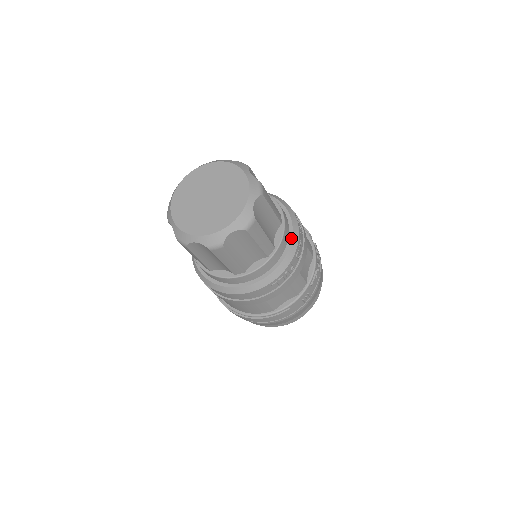
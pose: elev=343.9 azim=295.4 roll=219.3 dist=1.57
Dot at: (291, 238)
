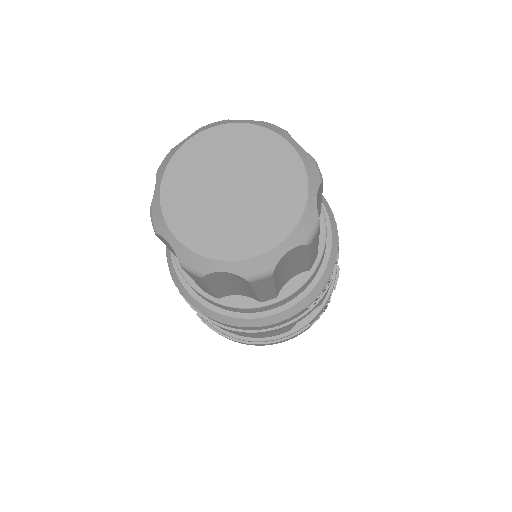
Dot at: (330, 235)
